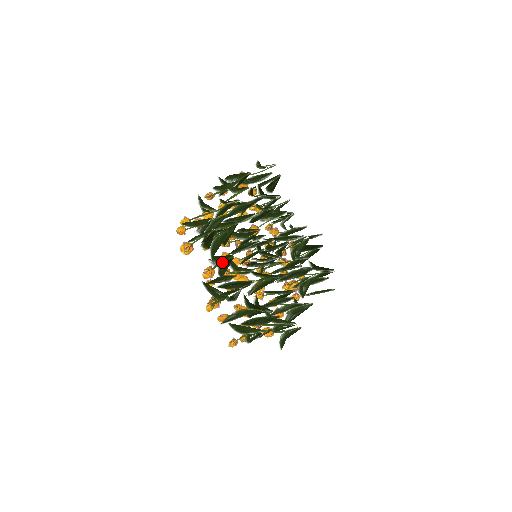
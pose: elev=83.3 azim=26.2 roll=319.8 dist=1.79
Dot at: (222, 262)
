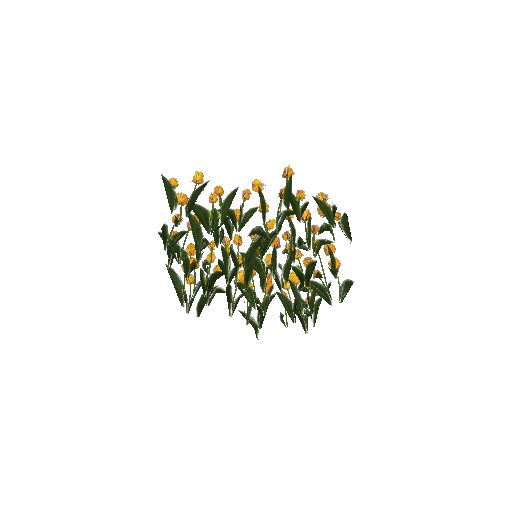
Dot at: occluded
